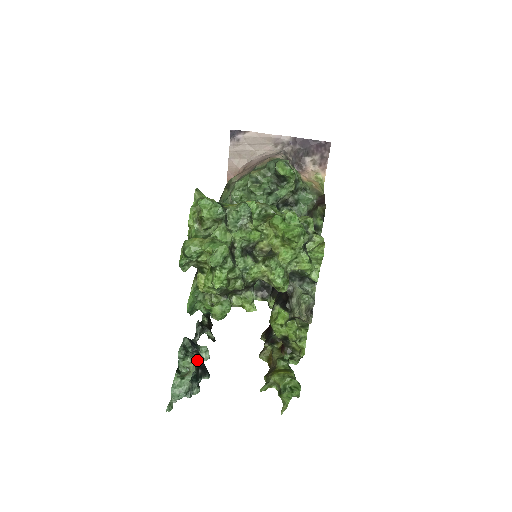
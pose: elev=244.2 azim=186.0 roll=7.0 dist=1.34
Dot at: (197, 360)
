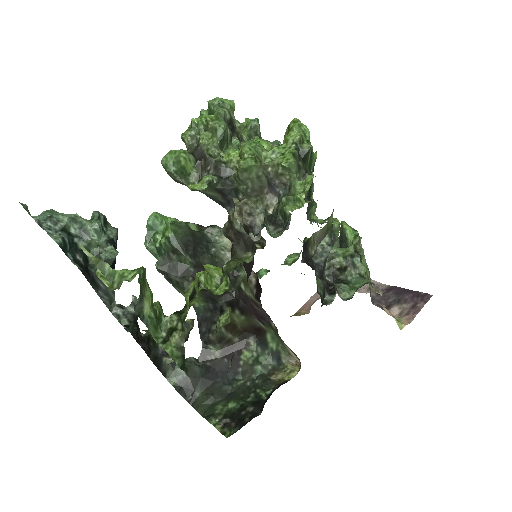
Dot at: (99, 222)
